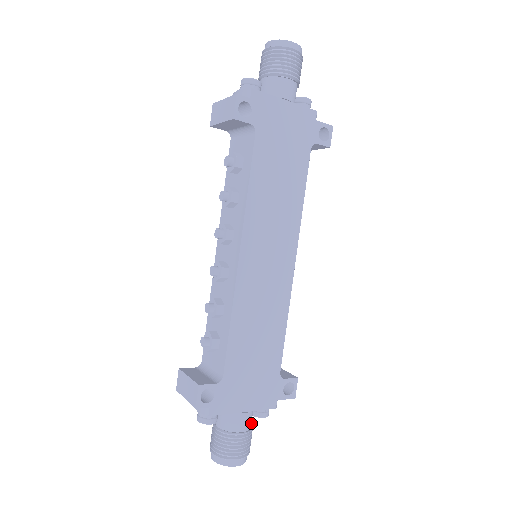
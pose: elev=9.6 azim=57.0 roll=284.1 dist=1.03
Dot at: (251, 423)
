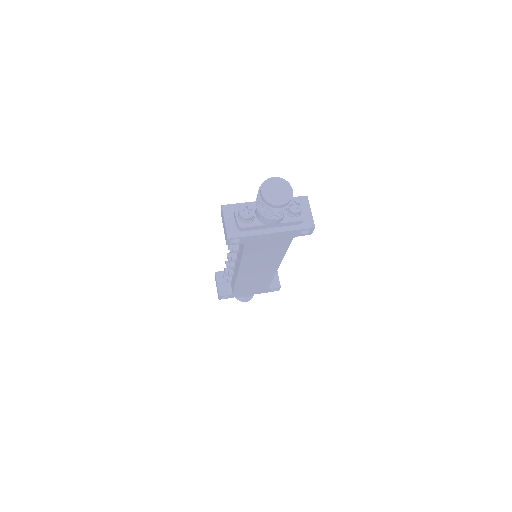
Dot at: occluded
